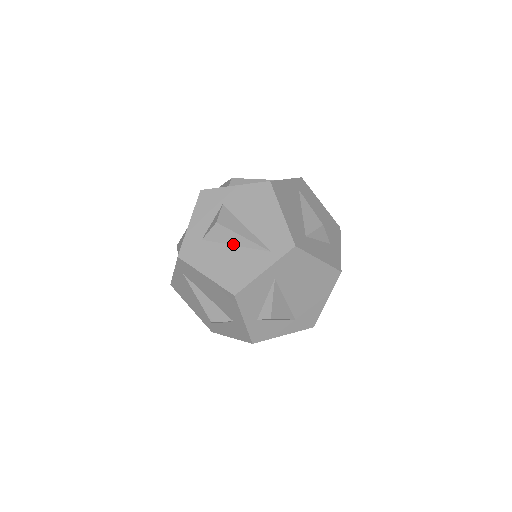
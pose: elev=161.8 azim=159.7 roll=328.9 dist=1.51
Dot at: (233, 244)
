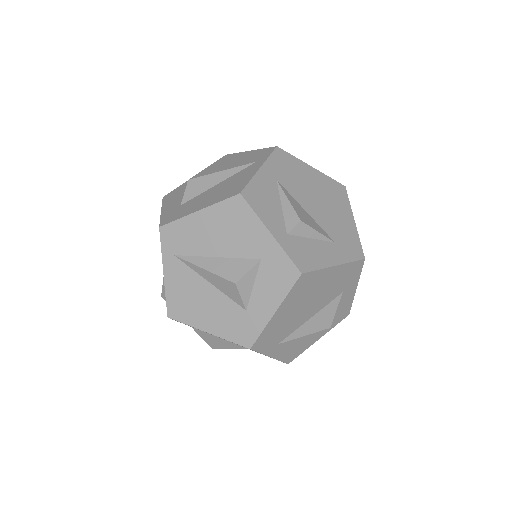
Dot at: (215, 184)
